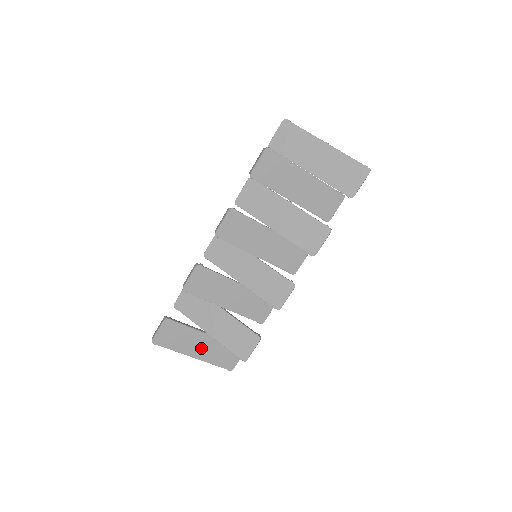
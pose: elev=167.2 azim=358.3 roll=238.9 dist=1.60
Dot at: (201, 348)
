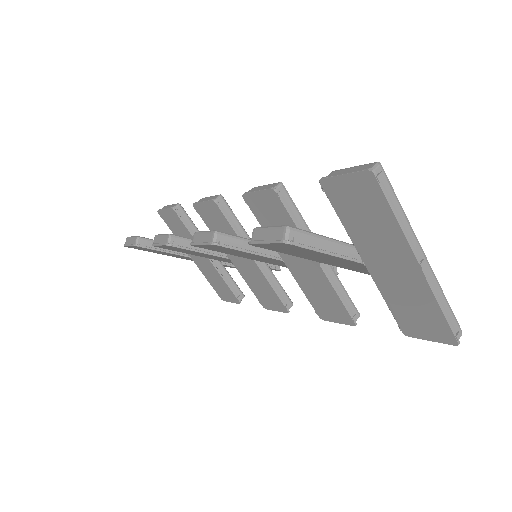
Dot at: occluded
